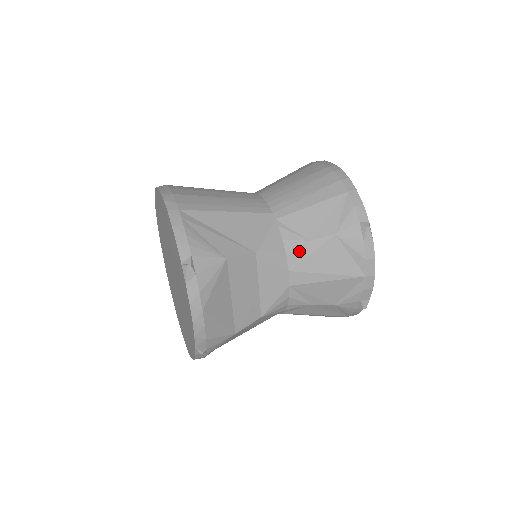
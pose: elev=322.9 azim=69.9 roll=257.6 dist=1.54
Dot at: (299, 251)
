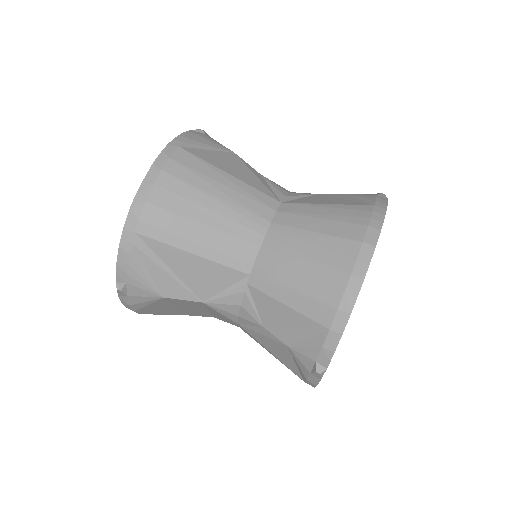
Dot at: (251, 324)
